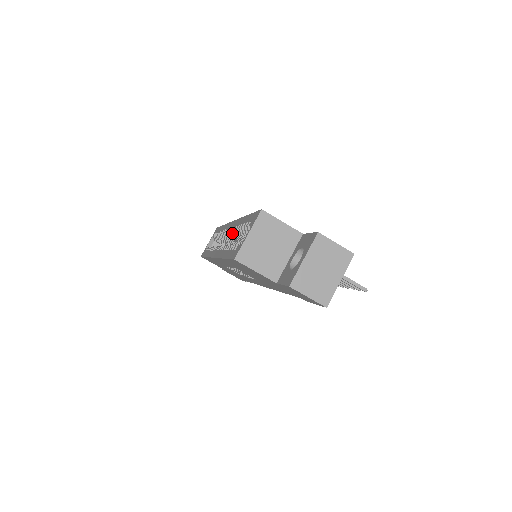
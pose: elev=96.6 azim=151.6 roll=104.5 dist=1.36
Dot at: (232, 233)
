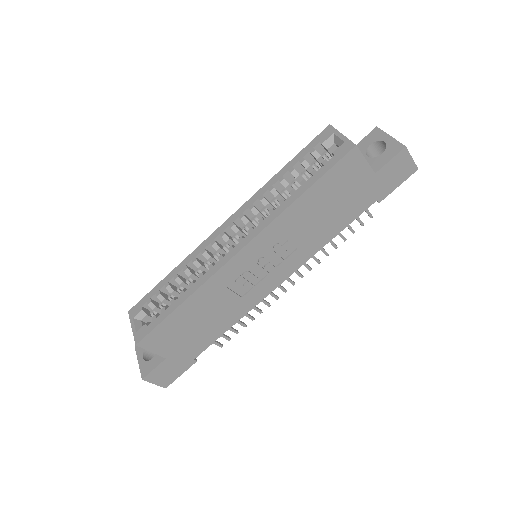
Dot at: (246, 218)
